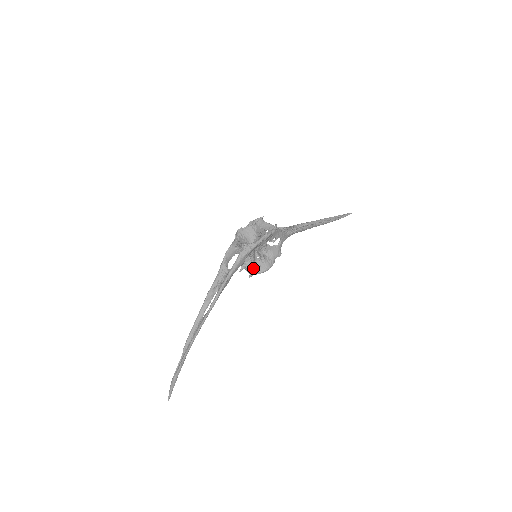
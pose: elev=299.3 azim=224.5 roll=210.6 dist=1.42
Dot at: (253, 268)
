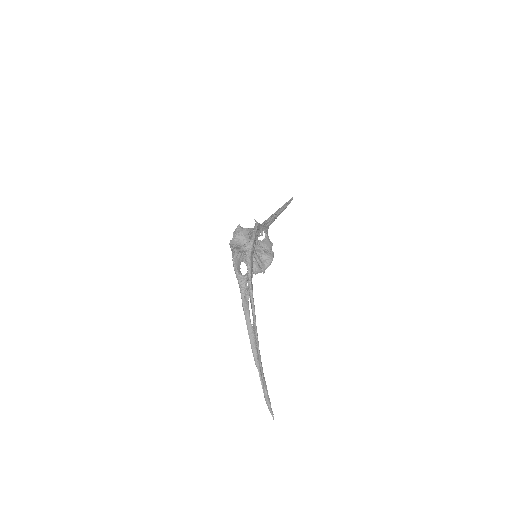
Dot at: (261, 264)
